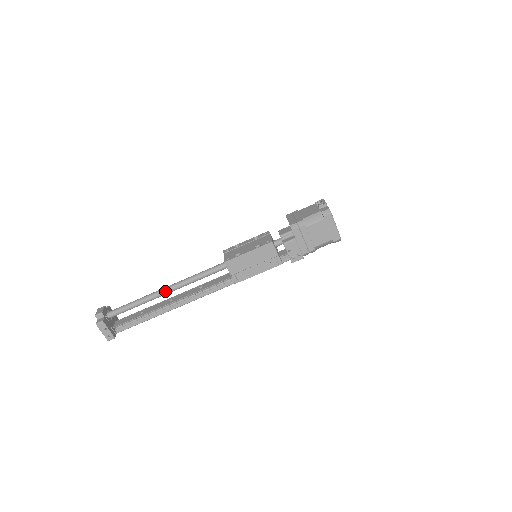
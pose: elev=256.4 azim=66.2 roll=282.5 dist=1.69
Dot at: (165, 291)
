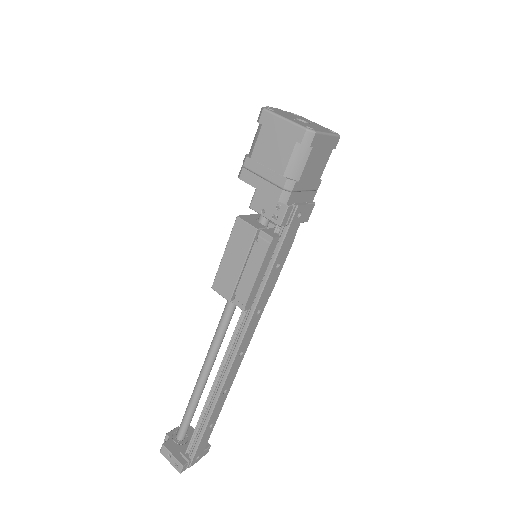
Dot at: (201, 373)
